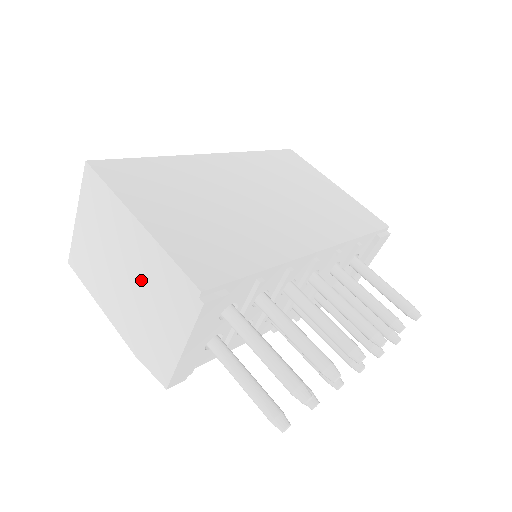
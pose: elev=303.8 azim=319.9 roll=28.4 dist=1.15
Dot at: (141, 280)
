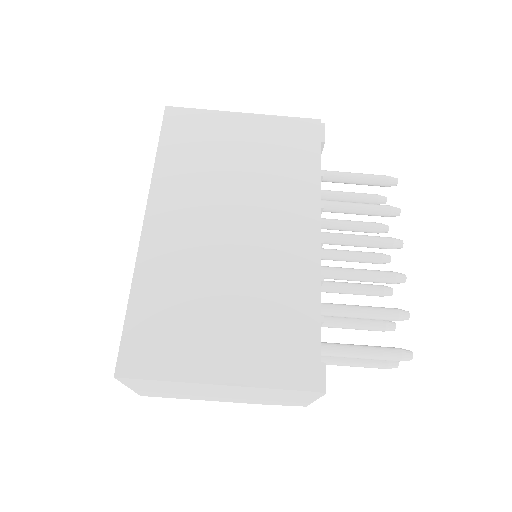
Dot at: (245, 394)
